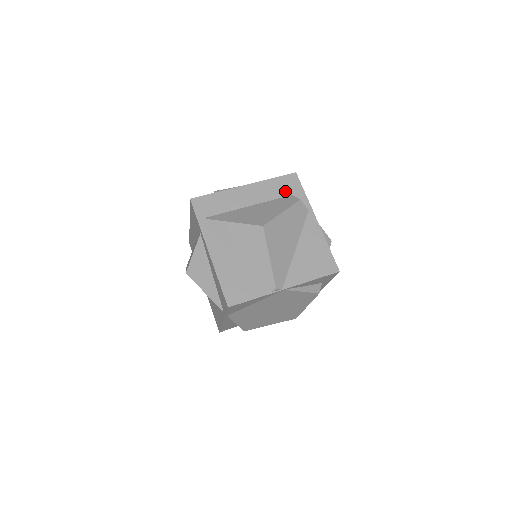
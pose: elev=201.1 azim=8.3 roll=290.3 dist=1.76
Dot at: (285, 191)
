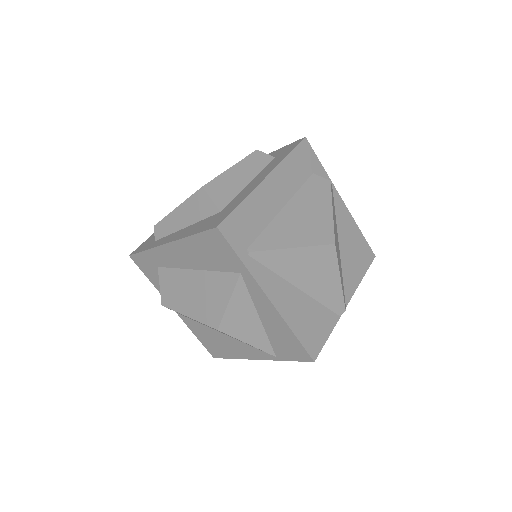
Dot at: (306, 170)
